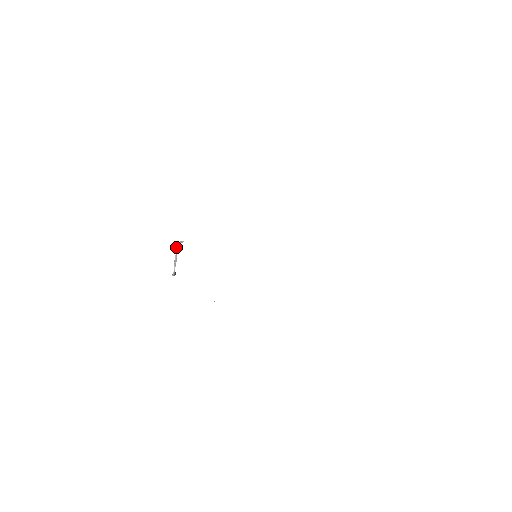
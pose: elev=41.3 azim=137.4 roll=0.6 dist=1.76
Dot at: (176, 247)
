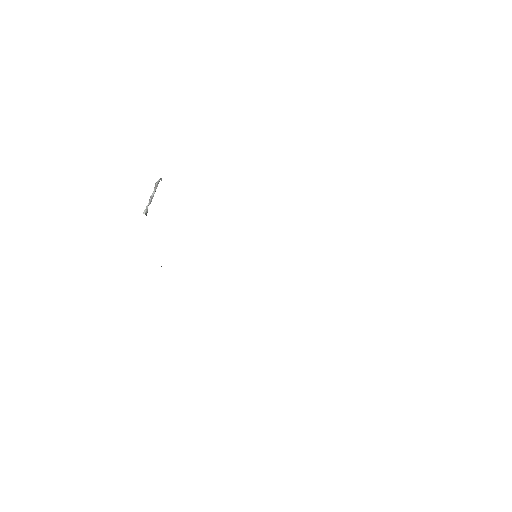
Dot at: (156, 182)
